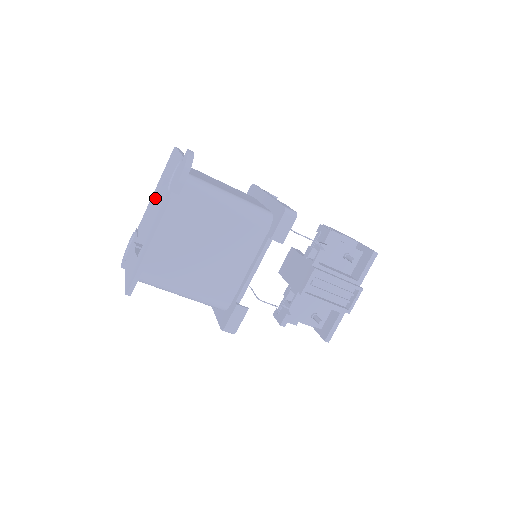
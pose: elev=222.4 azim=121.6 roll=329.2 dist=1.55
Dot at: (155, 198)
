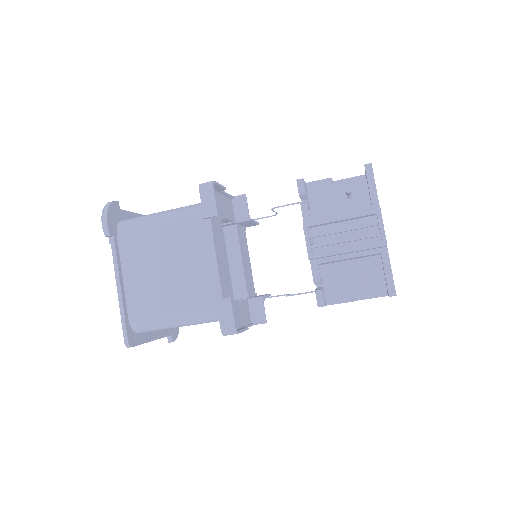
Dot at: occluded
